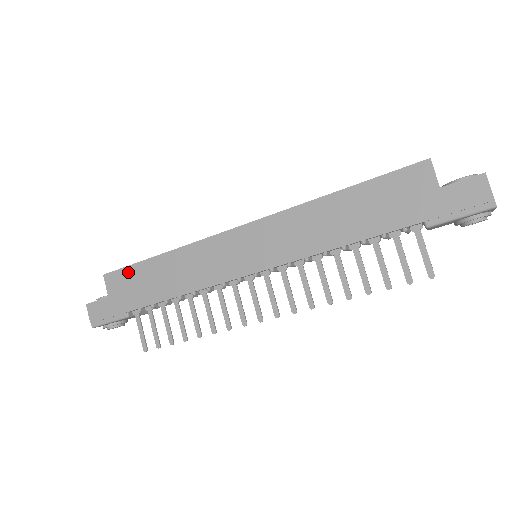
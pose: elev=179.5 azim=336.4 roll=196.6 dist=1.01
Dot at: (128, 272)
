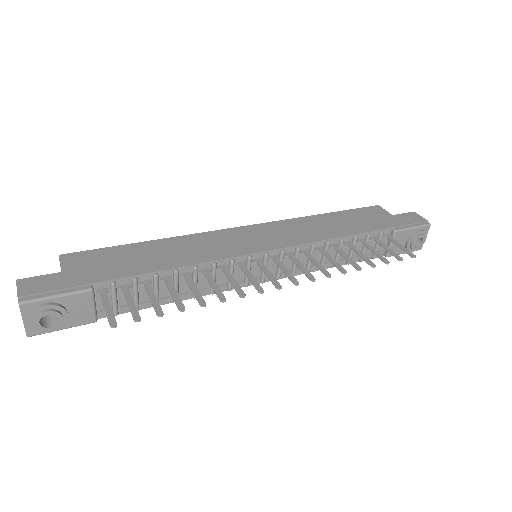
Dot at: (102, 252)
